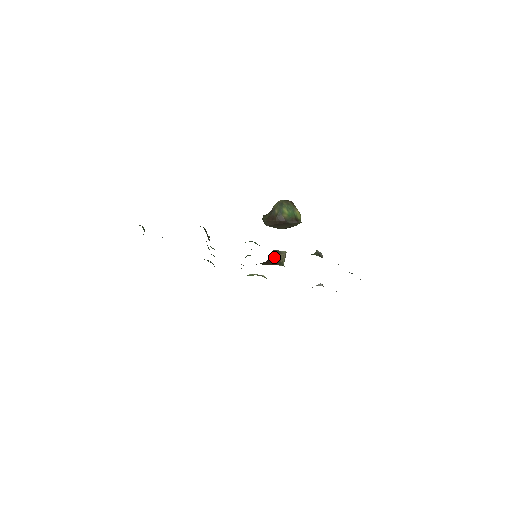
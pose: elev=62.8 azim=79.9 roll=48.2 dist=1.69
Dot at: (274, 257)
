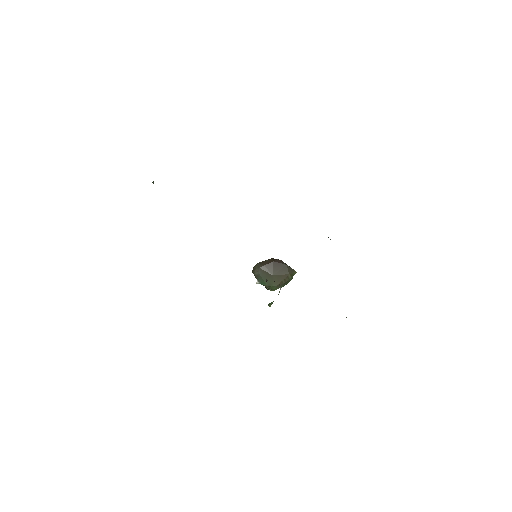
Dot at: occluded
